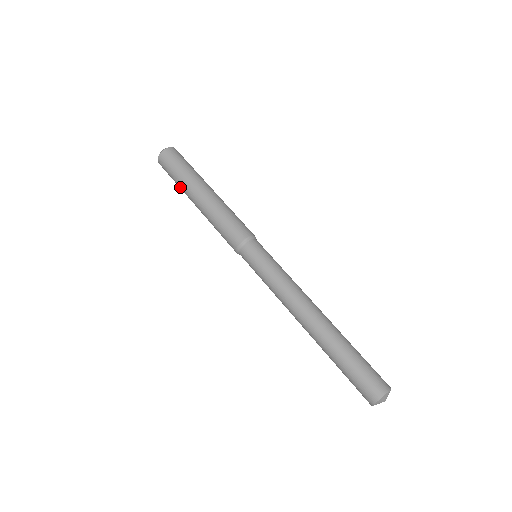
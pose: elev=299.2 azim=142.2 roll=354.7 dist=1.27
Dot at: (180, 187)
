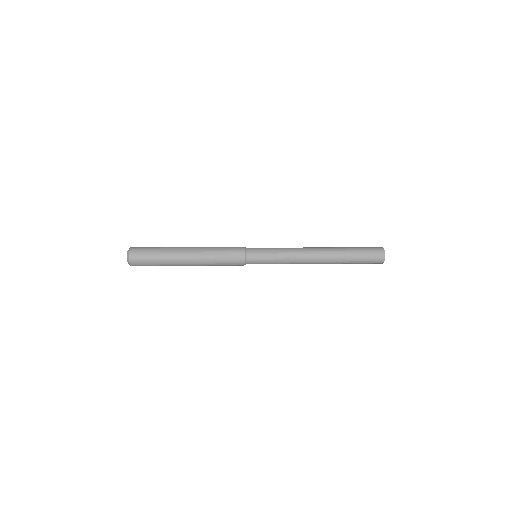
Dot at: (166, 264)
